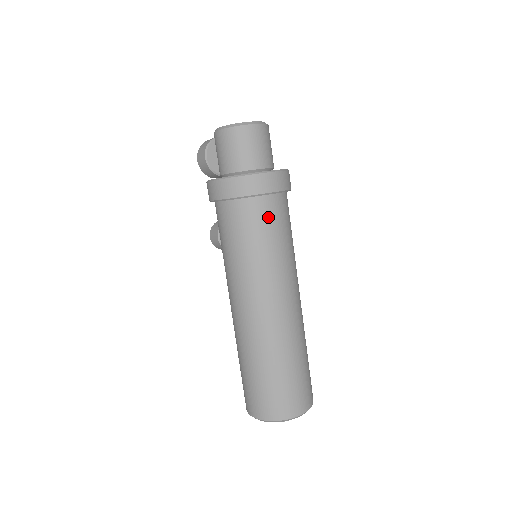
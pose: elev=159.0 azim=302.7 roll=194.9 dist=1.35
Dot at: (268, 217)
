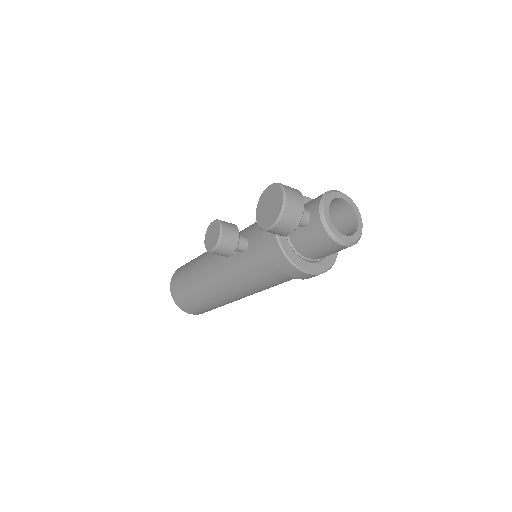
Dot at: occluded
